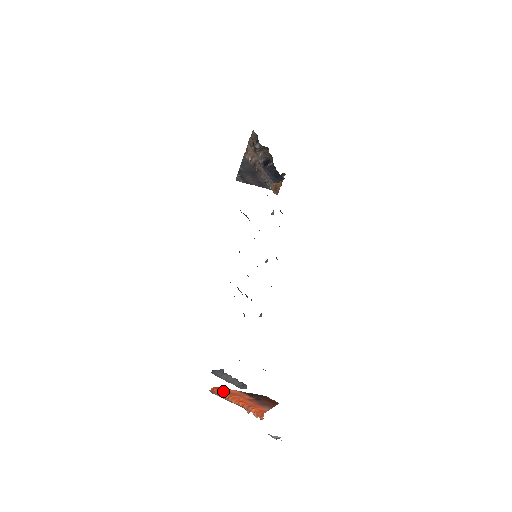
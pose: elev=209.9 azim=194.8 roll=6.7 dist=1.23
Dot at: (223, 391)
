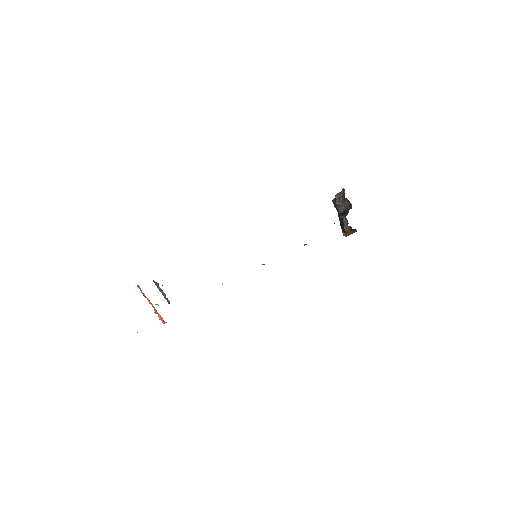
Dot at: occluded
